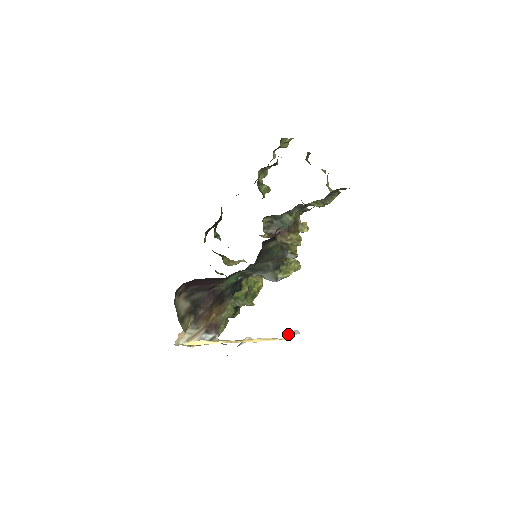
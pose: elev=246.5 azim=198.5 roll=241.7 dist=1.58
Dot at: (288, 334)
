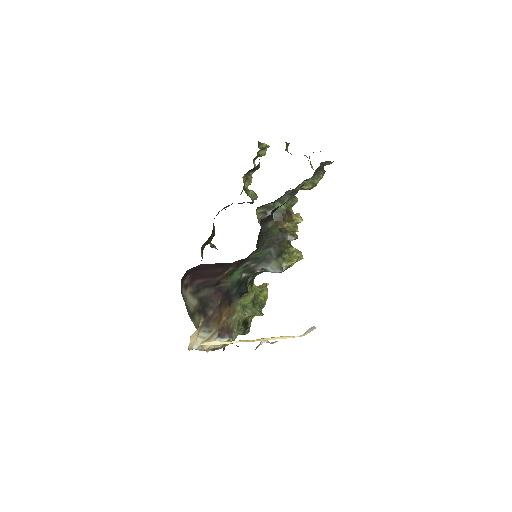
Dot at: (305, 332)
